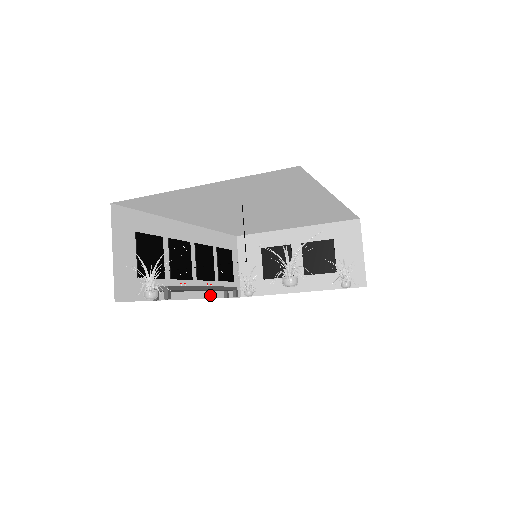
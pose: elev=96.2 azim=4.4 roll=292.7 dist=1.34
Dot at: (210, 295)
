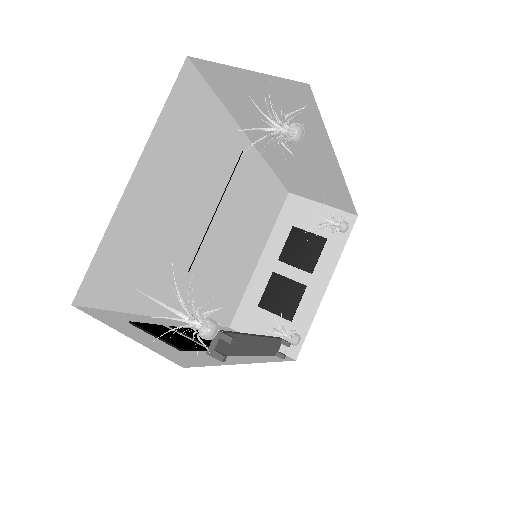
Dot at: (268, 360)
